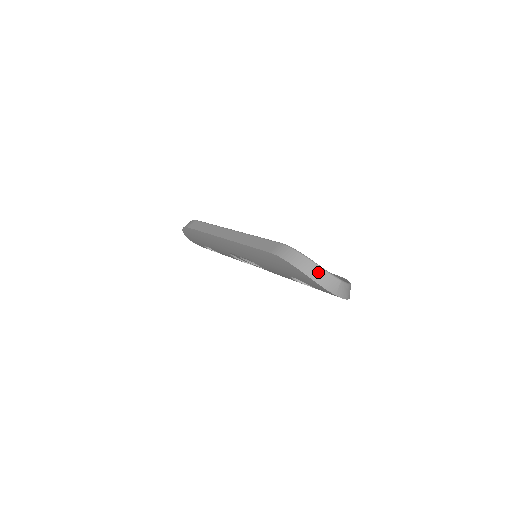
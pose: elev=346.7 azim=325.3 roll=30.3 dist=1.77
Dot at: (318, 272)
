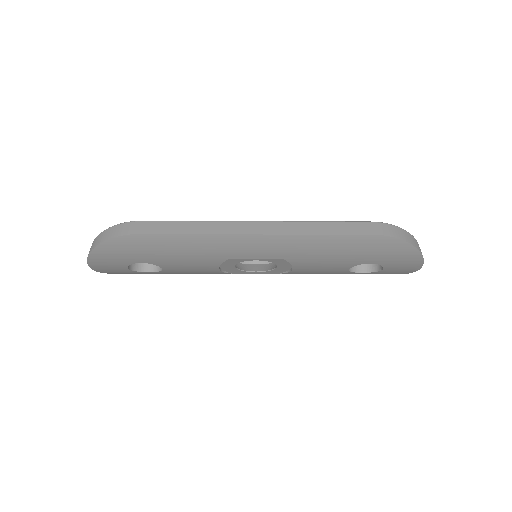
Dot at: occluded
